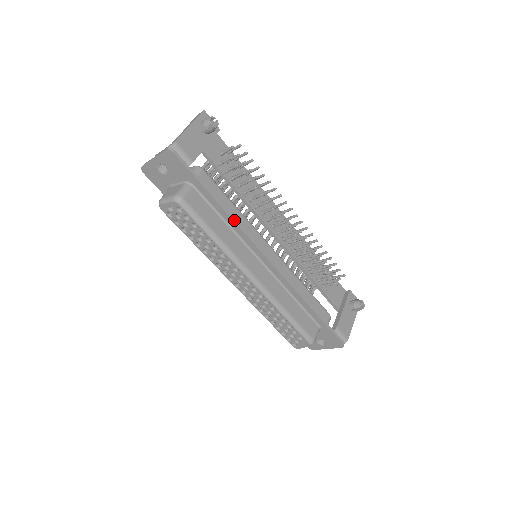
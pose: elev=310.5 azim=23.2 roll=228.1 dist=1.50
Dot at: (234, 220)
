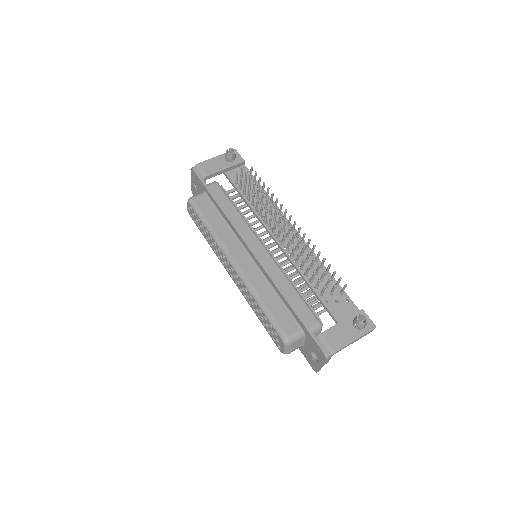
Dot at: (227, 216)
